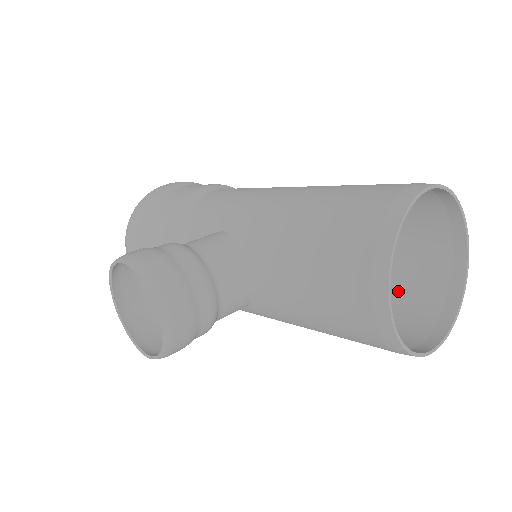
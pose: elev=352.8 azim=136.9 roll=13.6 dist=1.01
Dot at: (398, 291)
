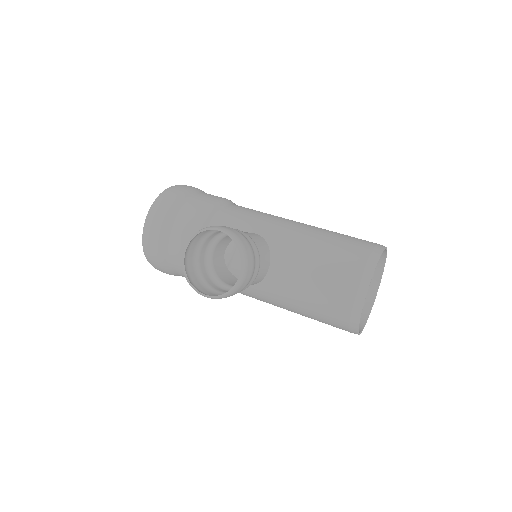
Dot at: occluded
